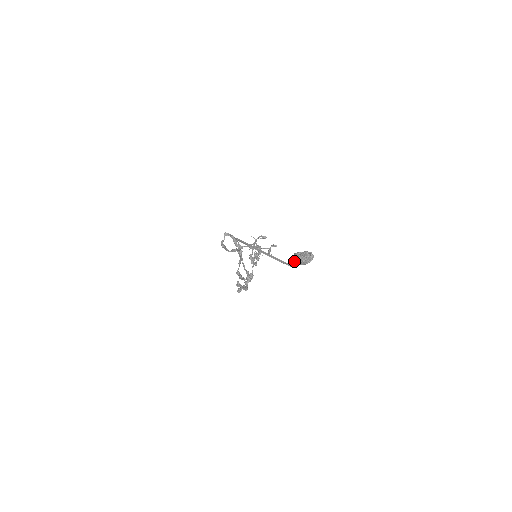
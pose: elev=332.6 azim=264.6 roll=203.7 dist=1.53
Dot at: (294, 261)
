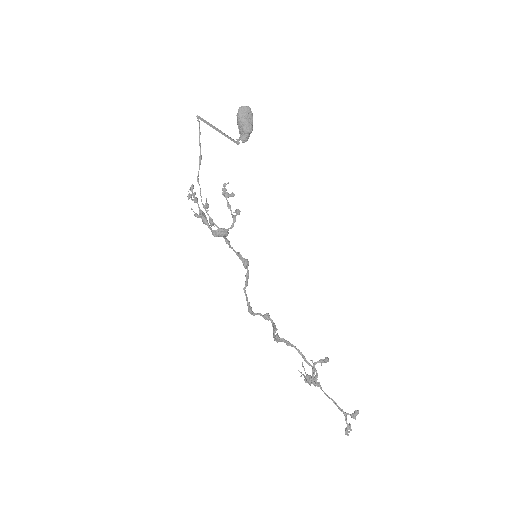
Dot at: (240, 135)
